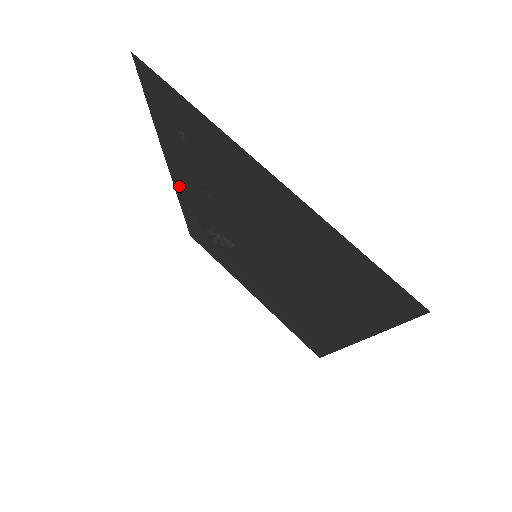
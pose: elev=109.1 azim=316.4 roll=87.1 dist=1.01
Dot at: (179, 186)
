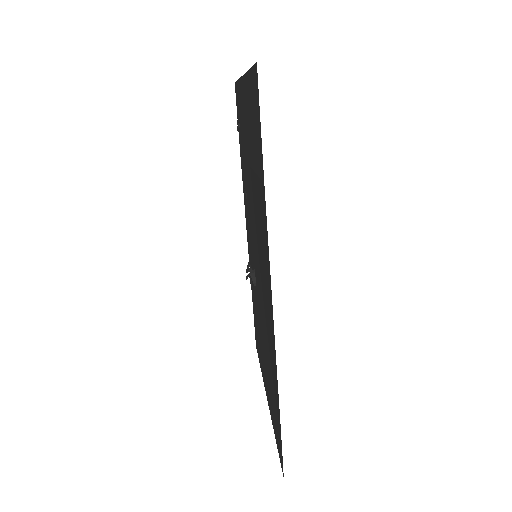
Dot at: (247, 232)
